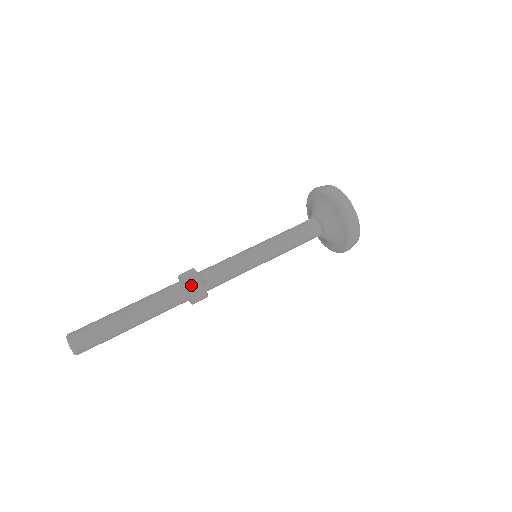
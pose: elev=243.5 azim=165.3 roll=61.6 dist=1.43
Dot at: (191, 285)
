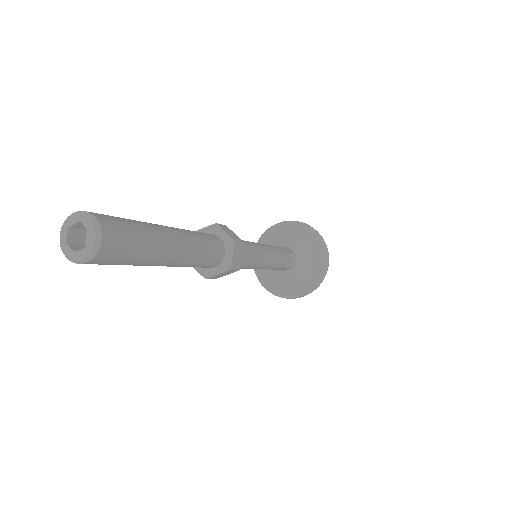
Dot at: (216, 224)
